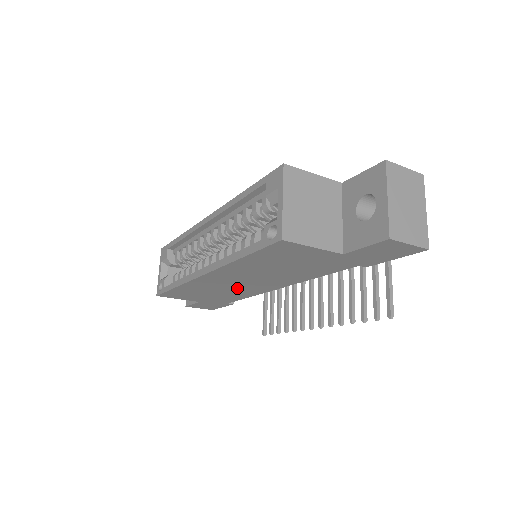
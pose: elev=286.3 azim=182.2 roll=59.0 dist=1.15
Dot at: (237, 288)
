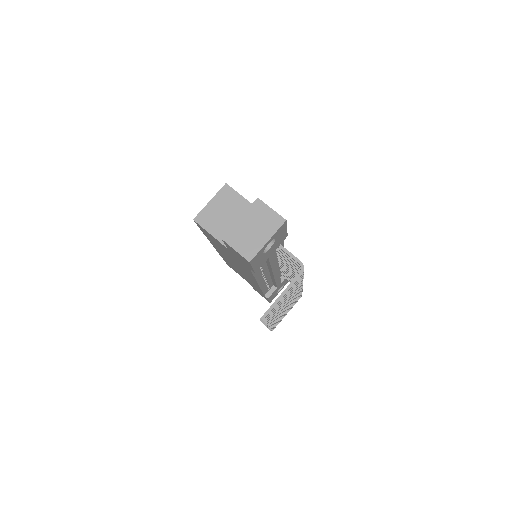
Dot at: (243, 273)
